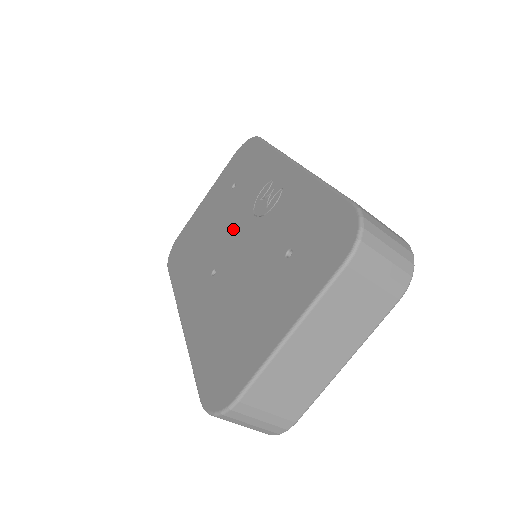
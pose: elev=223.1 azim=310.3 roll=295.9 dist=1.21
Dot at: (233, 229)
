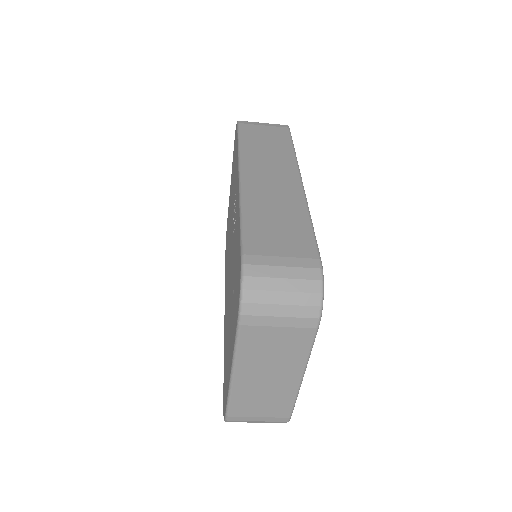
Dot at: occluded
